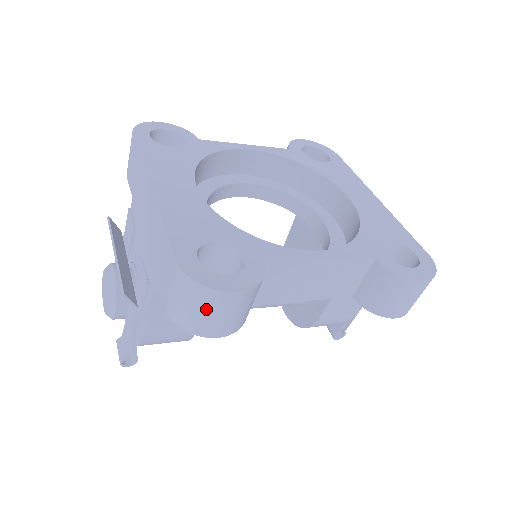
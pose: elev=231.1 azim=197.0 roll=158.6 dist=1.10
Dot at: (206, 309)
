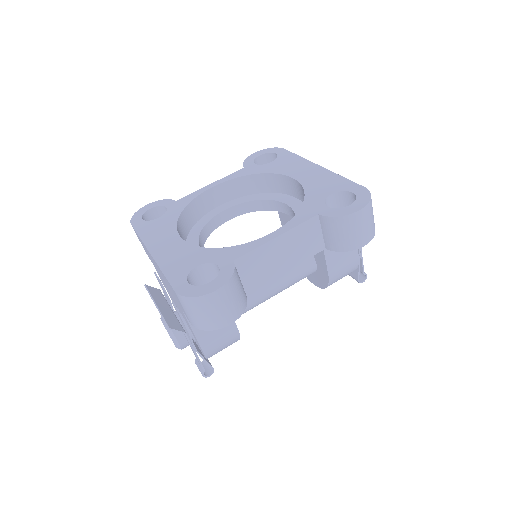
Dot at: (207, 310)
